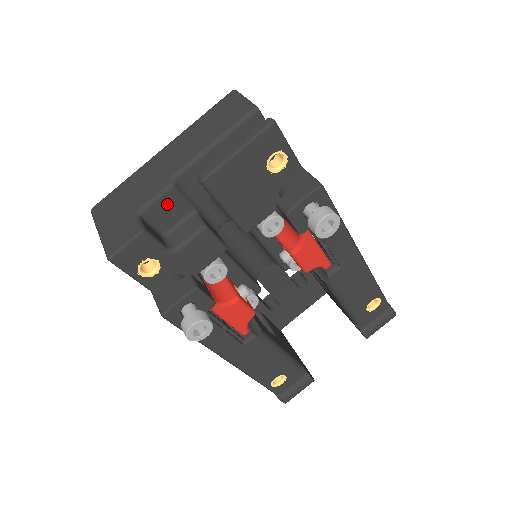
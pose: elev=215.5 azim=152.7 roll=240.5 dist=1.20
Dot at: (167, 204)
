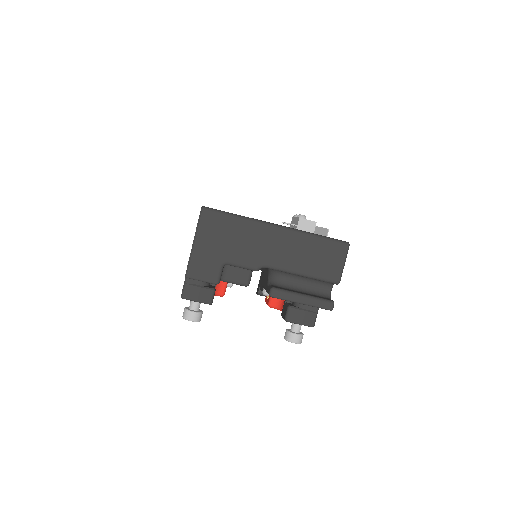
Dot at: occluded
